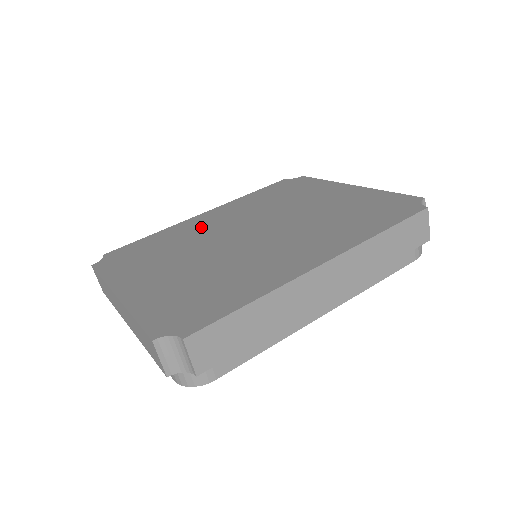
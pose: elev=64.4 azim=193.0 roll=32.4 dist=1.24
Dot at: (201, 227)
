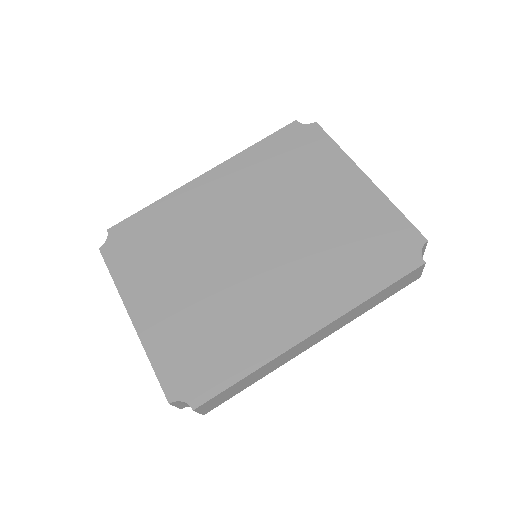
Dot at: (203, 209)
